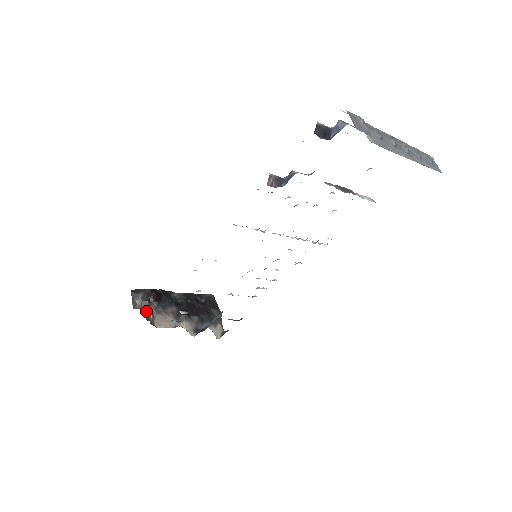
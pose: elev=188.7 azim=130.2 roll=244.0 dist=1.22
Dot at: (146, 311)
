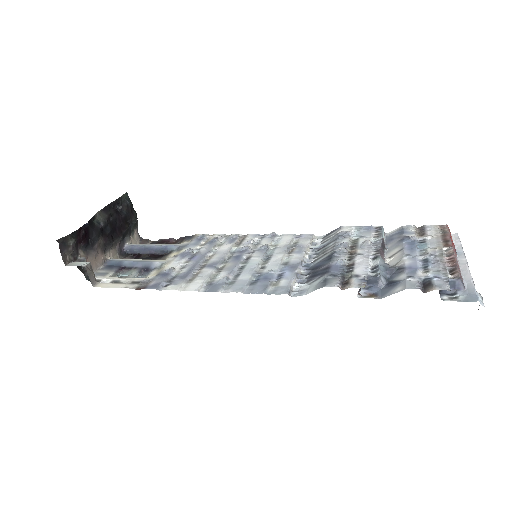
Dot at: (92, 277)
